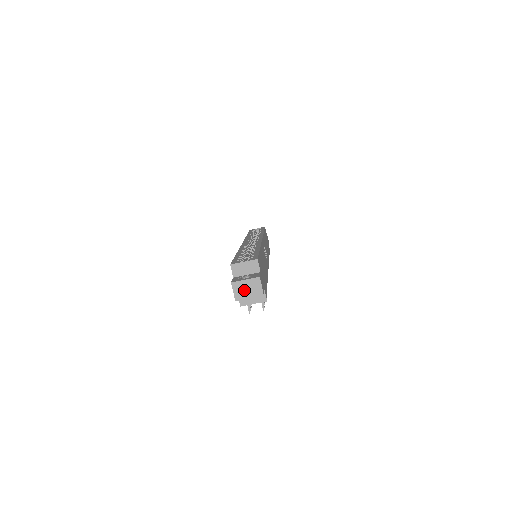
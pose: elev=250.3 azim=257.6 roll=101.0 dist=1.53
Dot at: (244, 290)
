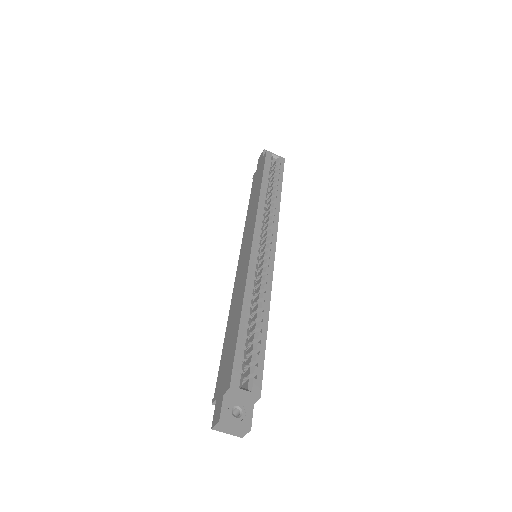
Dot at: (227, 429)
